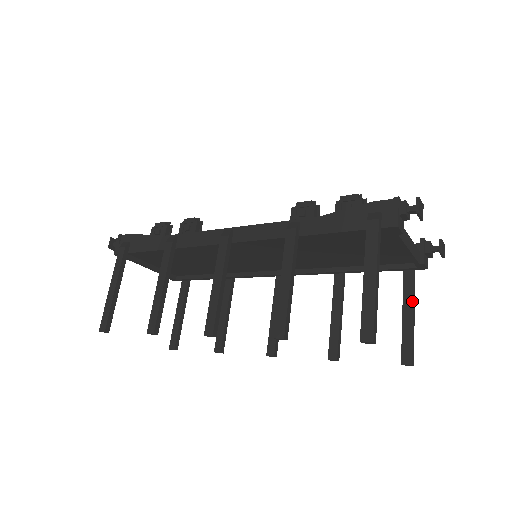
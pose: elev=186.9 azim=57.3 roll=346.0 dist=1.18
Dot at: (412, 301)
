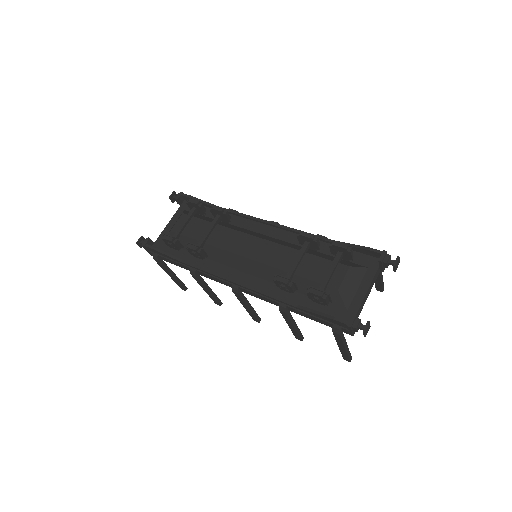
Dot at: occluded
